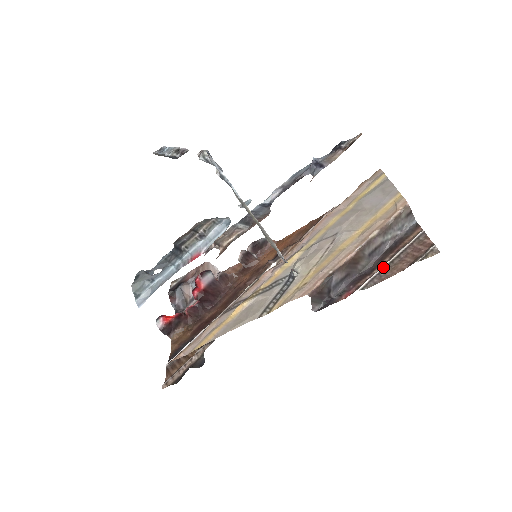
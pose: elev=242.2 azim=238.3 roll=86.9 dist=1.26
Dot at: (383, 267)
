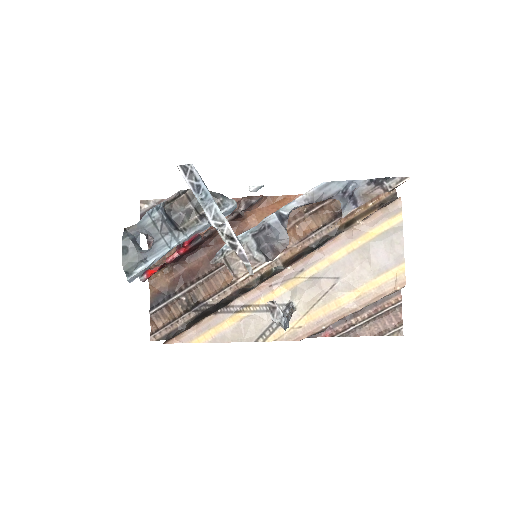
Dot at: (360, 324)
